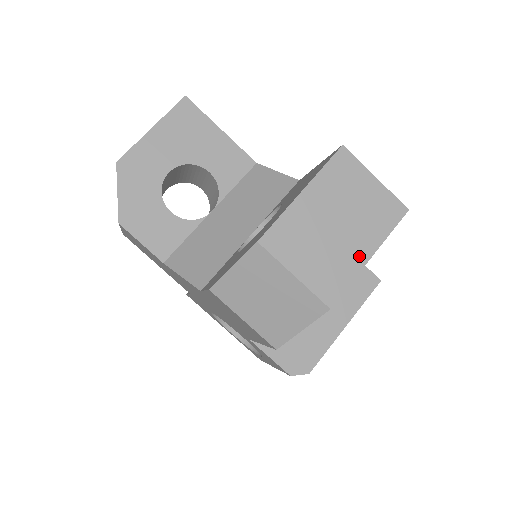
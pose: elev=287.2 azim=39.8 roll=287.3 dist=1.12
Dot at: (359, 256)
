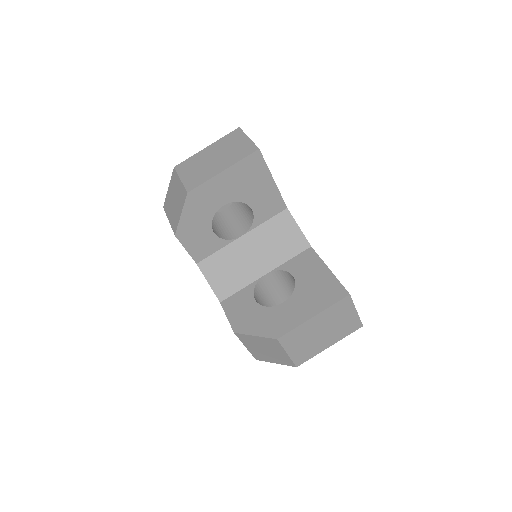
Dot at: (324, 346)
